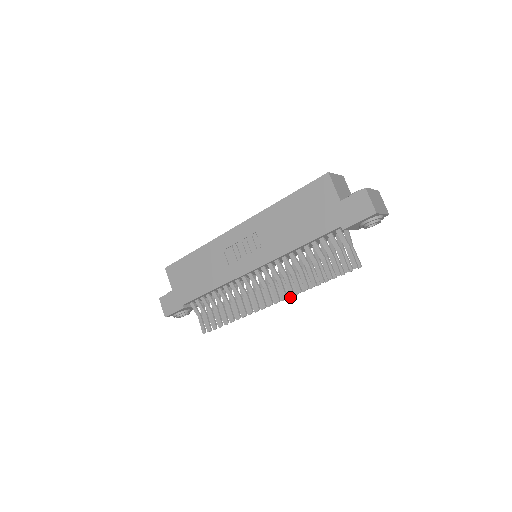
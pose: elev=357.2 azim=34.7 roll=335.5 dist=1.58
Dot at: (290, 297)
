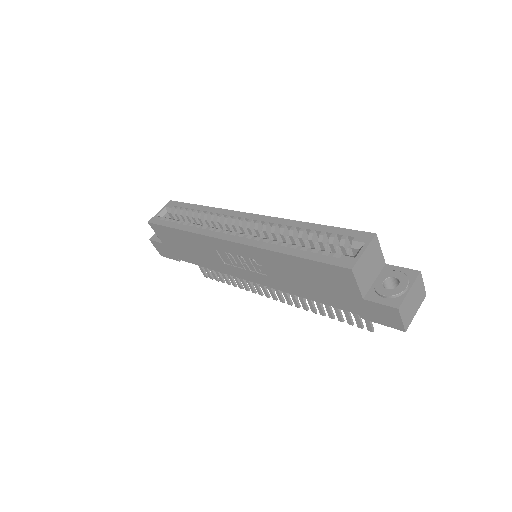
Dot at: occluded
